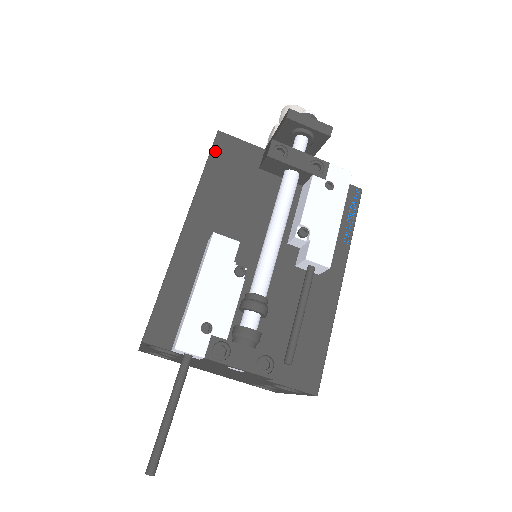
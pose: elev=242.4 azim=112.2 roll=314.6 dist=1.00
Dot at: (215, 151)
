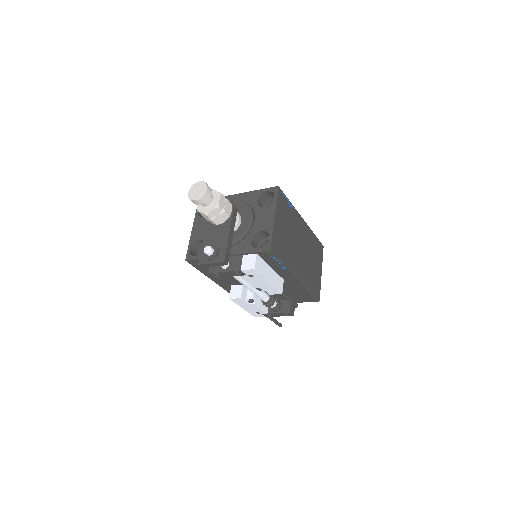
Dot at: (195, 266)
